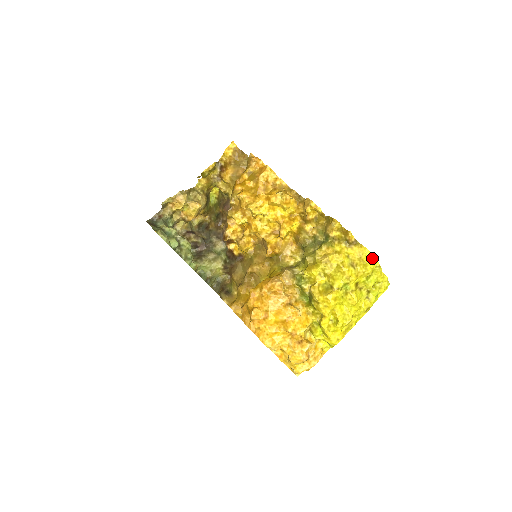
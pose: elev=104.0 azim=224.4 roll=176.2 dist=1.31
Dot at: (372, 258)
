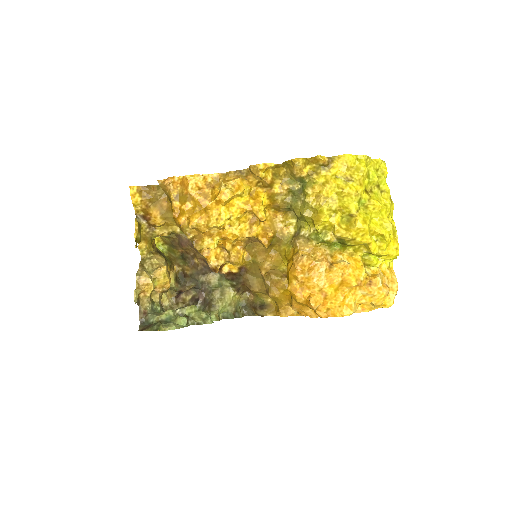
Dot at: (356, 157)
